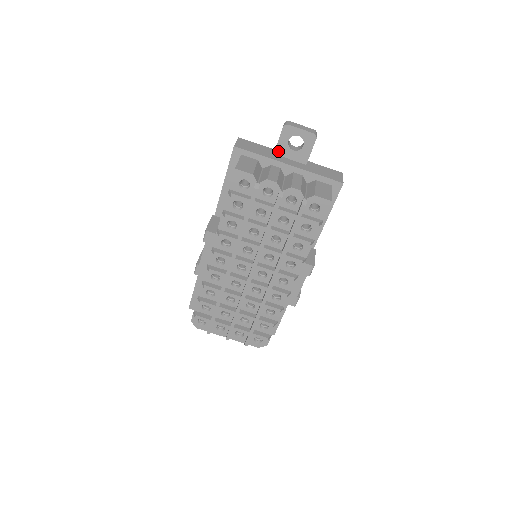
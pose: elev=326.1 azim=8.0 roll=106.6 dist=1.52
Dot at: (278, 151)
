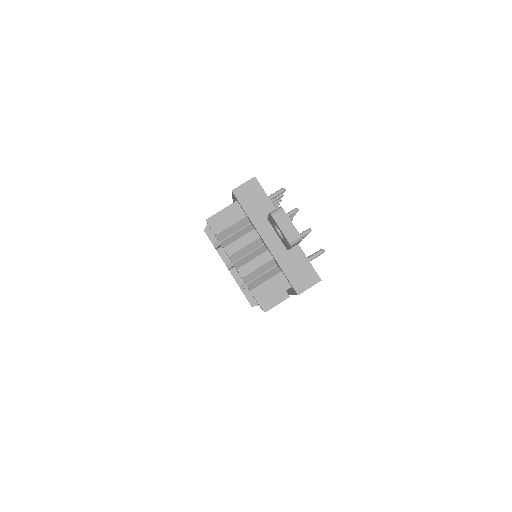
Dot at: (270, 221)
